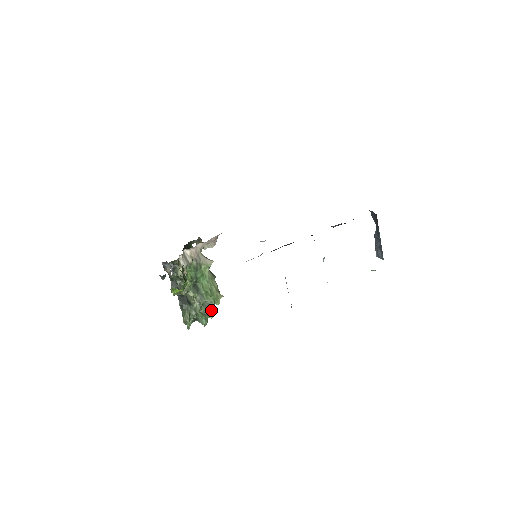
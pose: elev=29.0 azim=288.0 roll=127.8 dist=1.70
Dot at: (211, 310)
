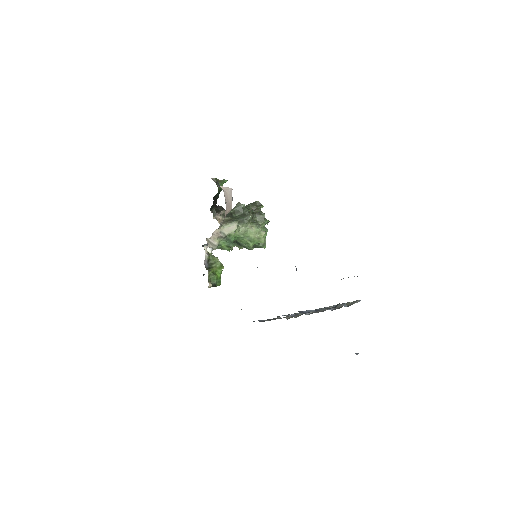
Dot at: (260, 246)
